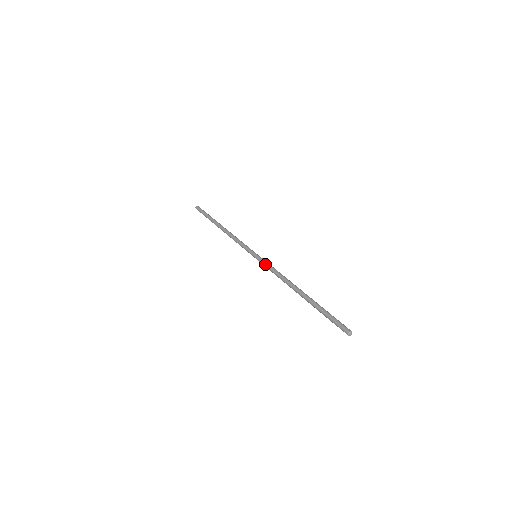
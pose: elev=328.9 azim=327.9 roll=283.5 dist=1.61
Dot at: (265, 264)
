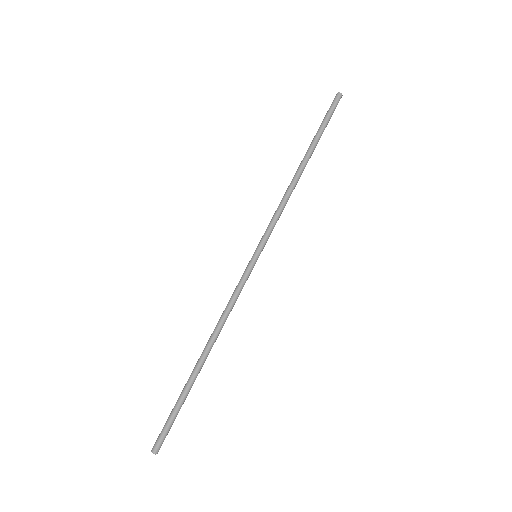
Dot at: occluded
